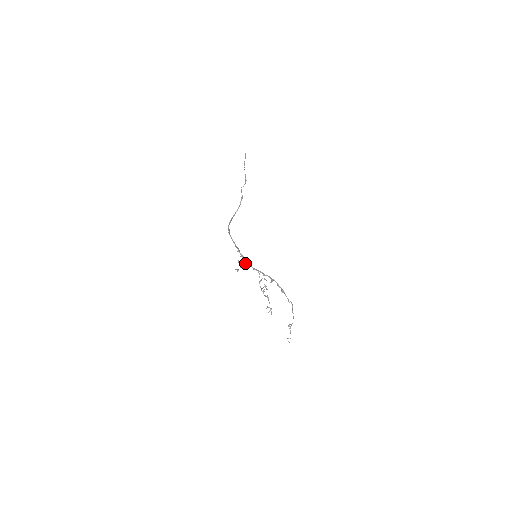
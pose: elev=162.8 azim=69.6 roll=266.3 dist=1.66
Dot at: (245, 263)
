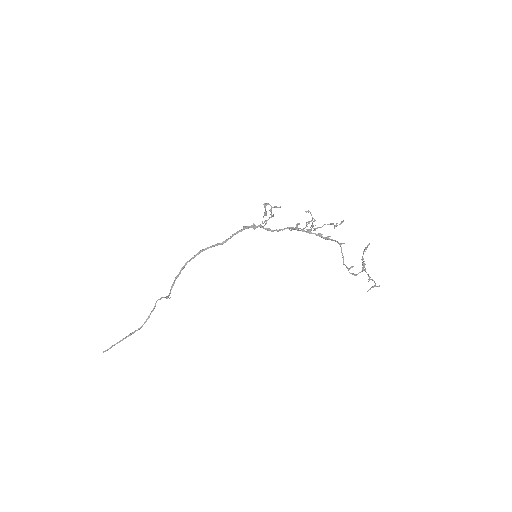
Dot at: occluded
